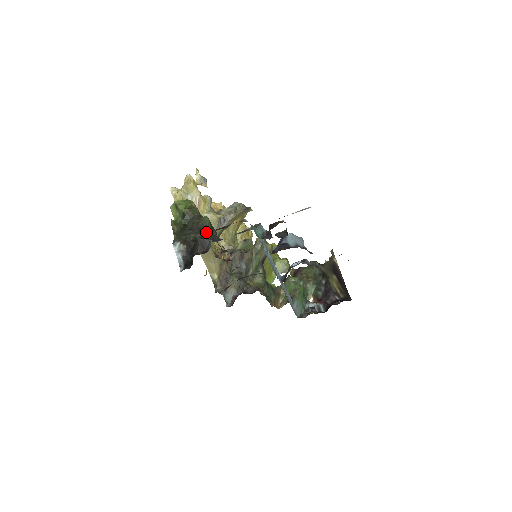
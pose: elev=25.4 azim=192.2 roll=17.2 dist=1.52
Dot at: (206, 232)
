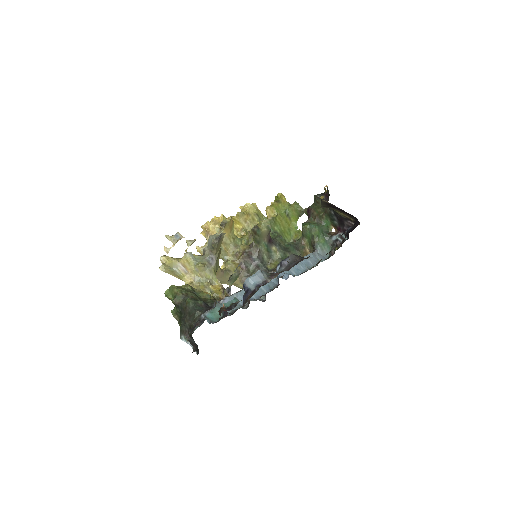
Dot at: (193, 315)
